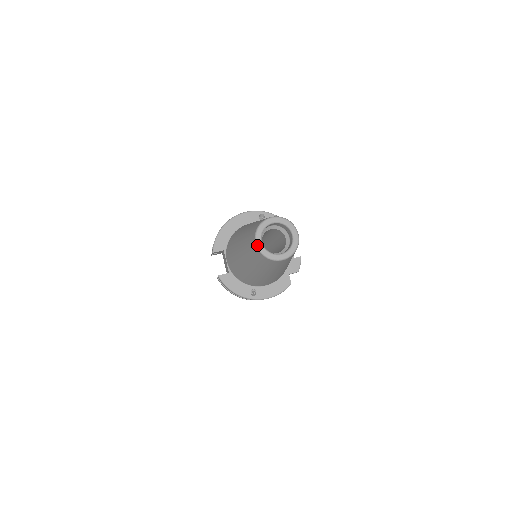
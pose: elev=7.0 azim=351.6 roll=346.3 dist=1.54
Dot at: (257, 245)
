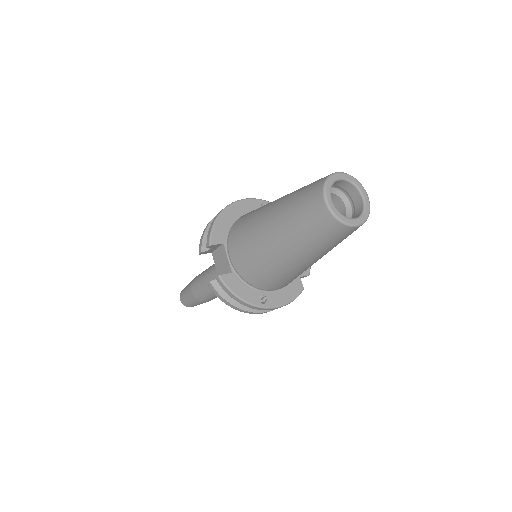
Dot at: (328, 204)
